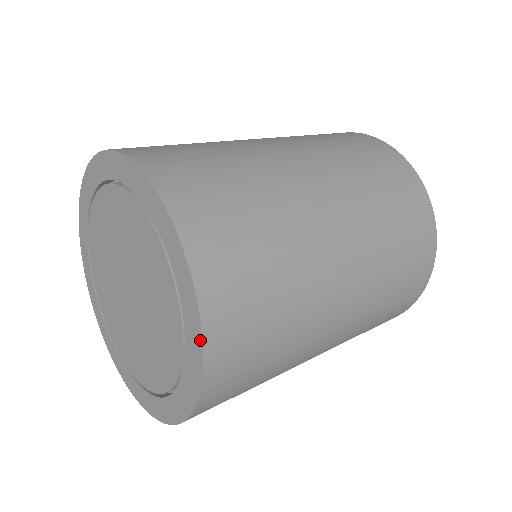
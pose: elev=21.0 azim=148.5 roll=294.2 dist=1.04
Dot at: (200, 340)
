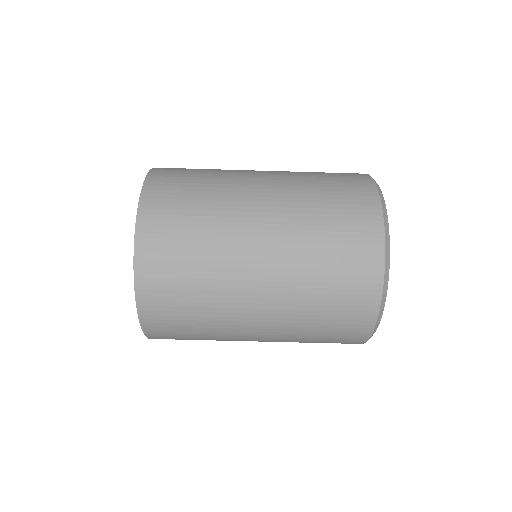
Dot at: (136, 225)
